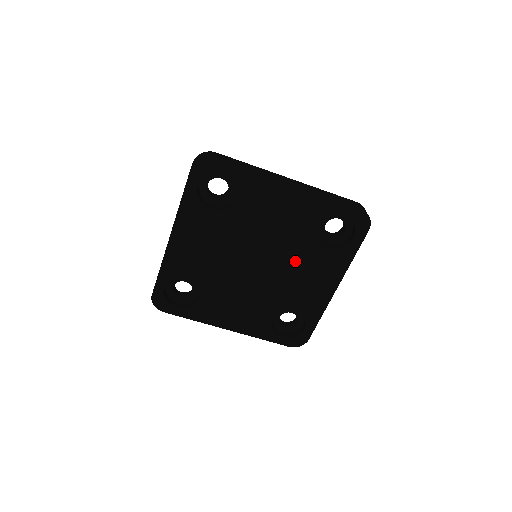
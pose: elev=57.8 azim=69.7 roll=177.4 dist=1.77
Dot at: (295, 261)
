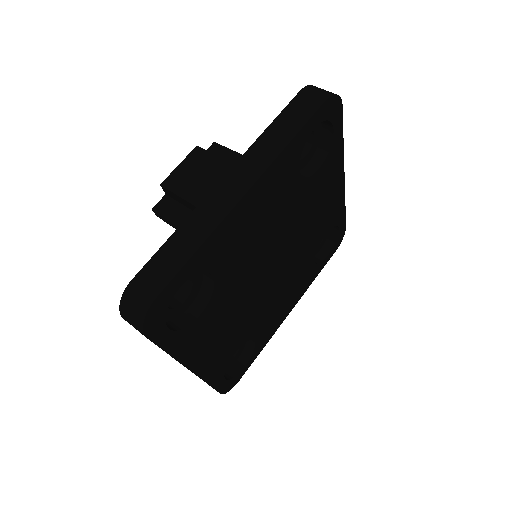
Dot at: (293, 271)
